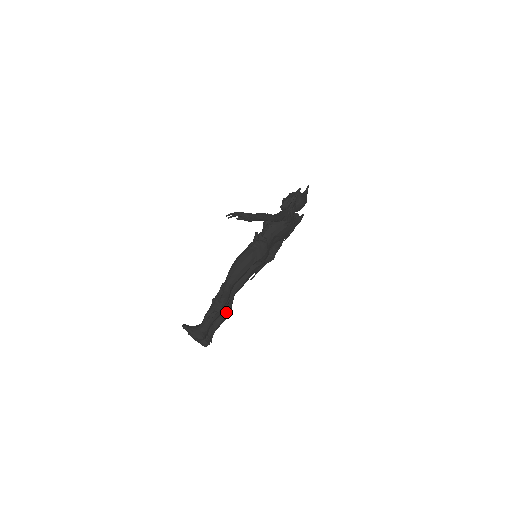
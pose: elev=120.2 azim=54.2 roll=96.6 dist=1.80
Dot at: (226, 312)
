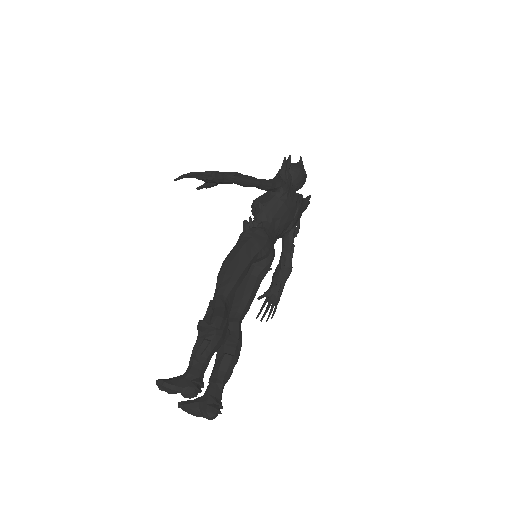
Dot at: (232, 348)
